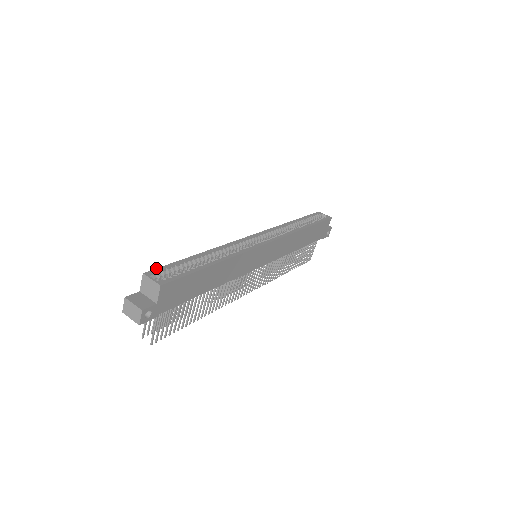
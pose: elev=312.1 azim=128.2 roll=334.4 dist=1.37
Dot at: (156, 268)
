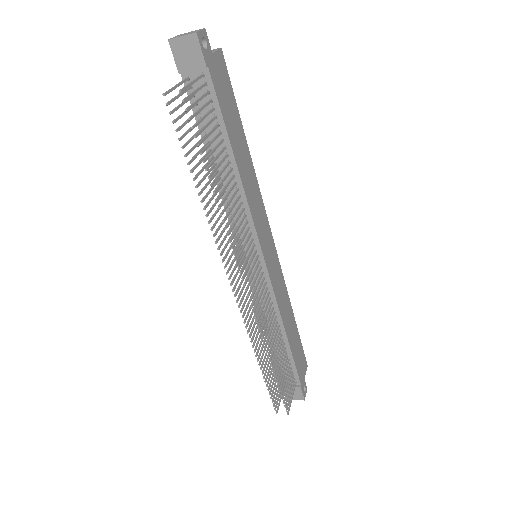
Dot at: occluded
